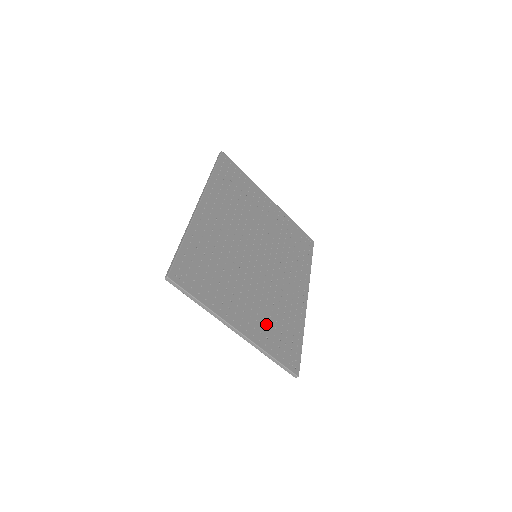
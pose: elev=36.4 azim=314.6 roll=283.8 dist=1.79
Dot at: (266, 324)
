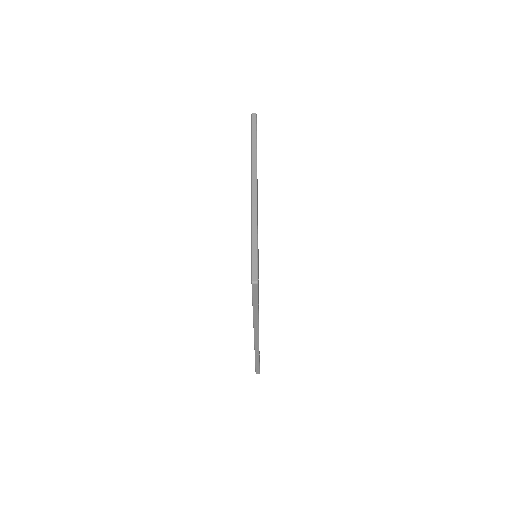
Dot at: occluded
